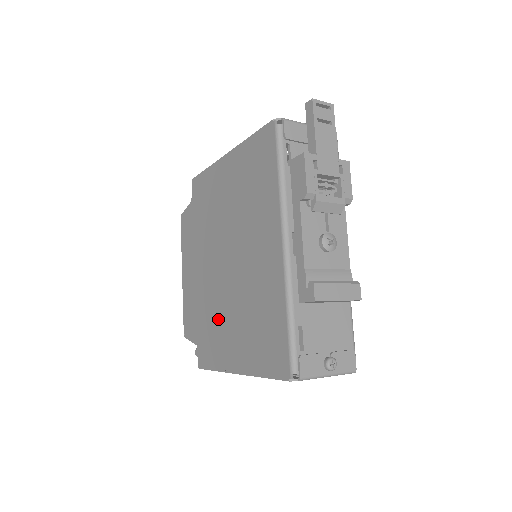
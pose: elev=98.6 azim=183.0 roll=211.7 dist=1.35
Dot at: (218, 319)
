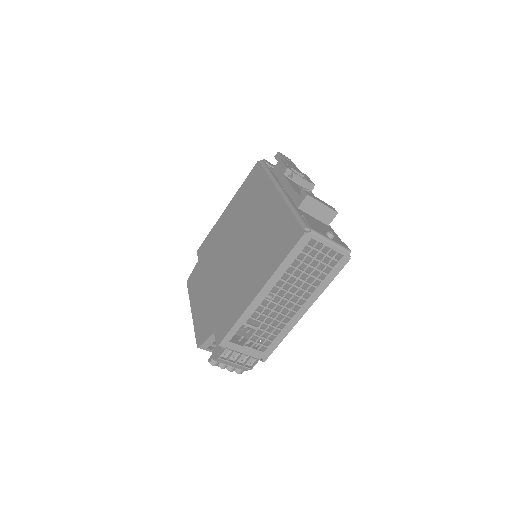
Dot at: (234, 287)
